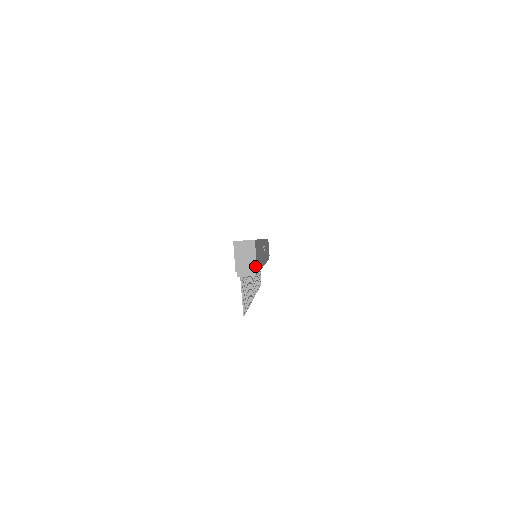
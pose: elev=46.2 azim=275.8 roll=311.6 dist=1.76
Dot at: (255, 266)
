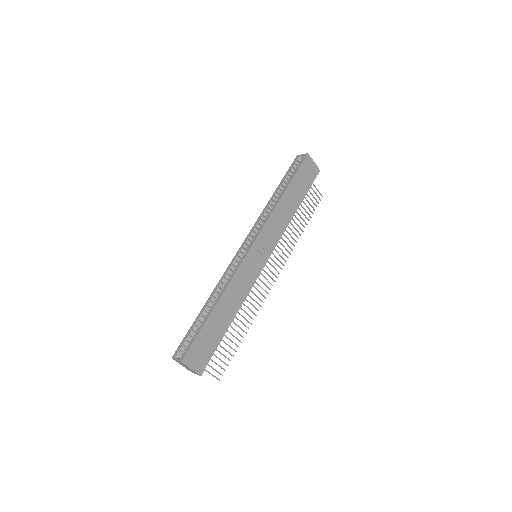
Dot at: (195, 372)
